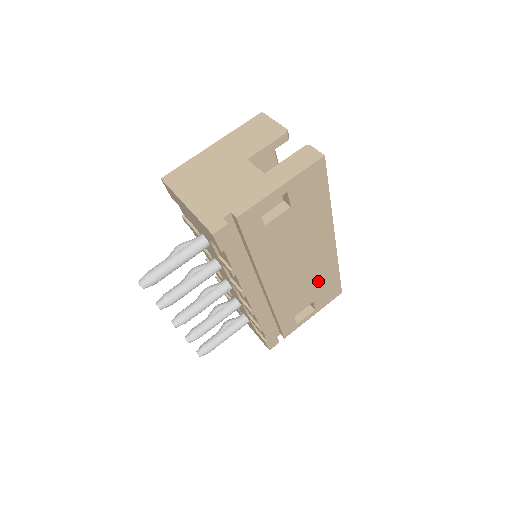
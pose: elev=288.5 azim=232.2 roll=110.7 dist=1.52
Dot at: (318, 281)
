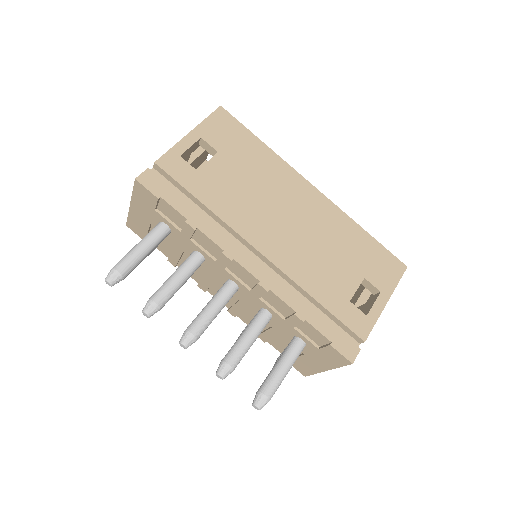
Dot at: (343, 245)
